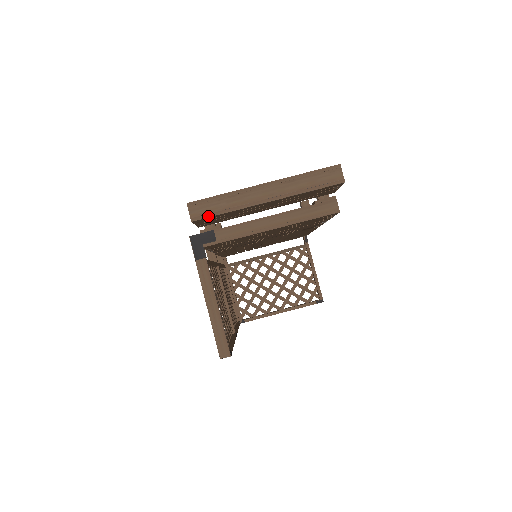
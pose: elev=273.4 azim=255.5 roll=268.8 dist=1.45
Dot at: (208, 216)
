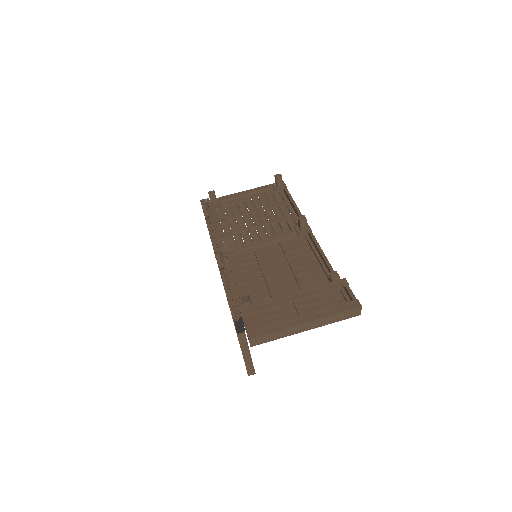
Dot at: occluded
